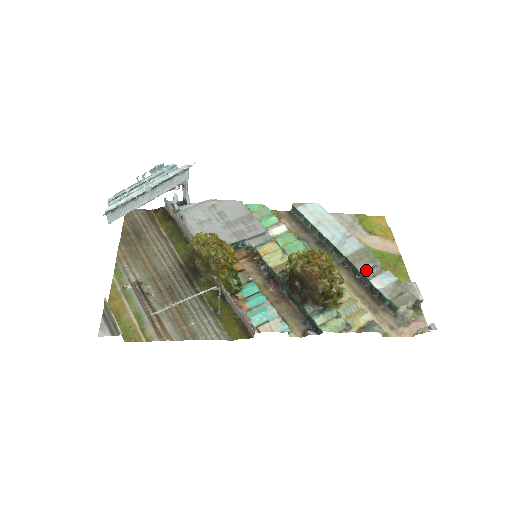
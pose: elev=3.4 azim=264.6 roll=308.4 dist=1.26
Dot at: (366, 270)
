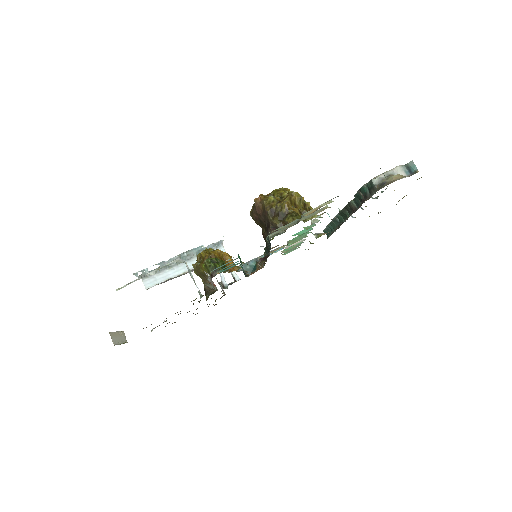
Dot at: occluded
